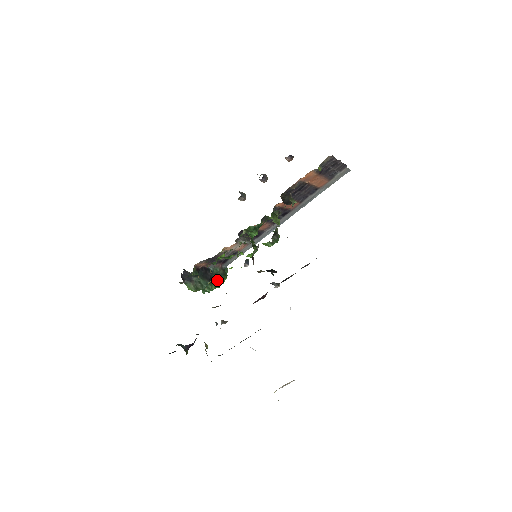
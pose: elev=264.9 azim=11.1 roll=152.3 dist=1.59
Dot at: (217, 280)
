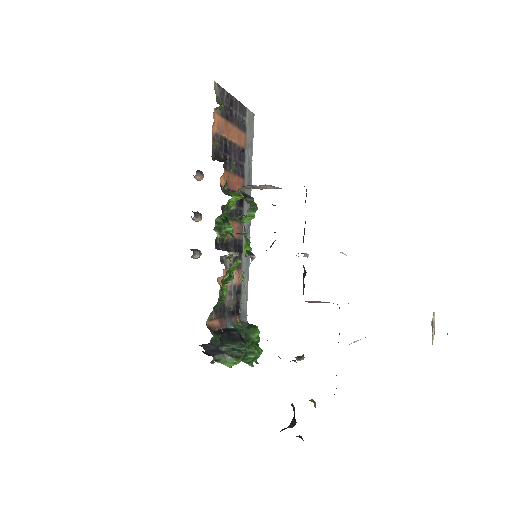
Dot at: (250, 335)
